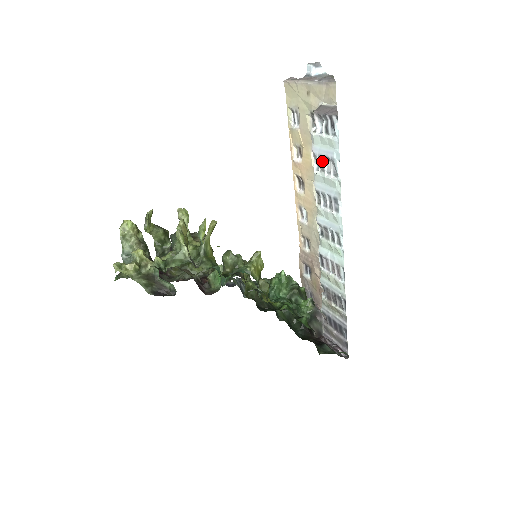
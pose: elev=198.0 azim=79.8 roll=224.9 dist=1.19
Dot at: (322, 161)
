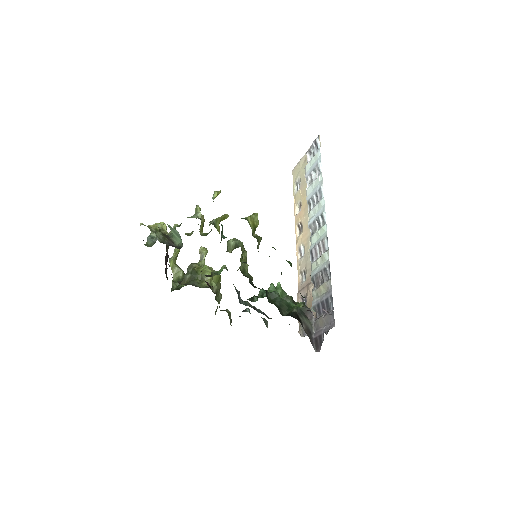
Dot at: (311, 177)
